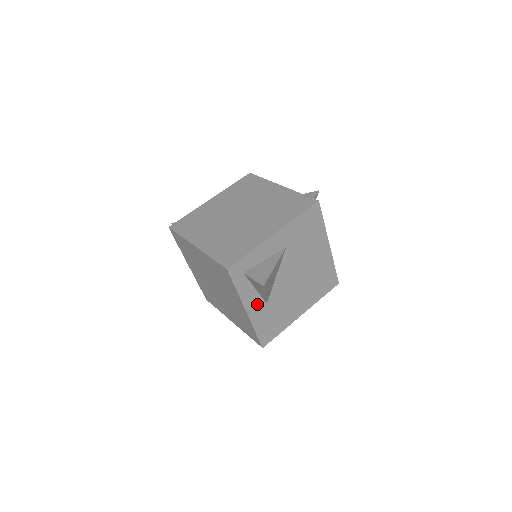
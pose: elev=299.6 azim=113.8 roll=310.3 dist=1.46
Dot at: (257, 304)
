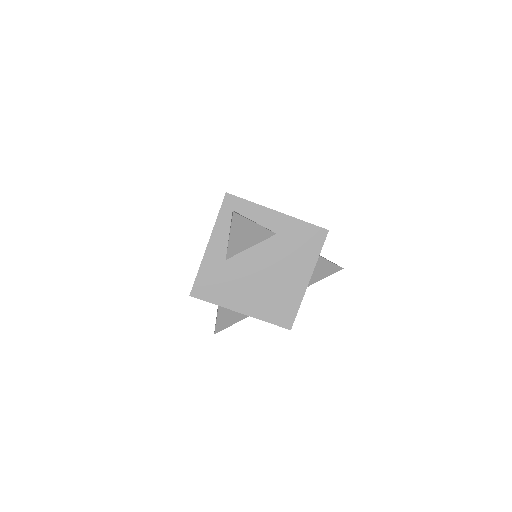
Dot at: (219, 250)
